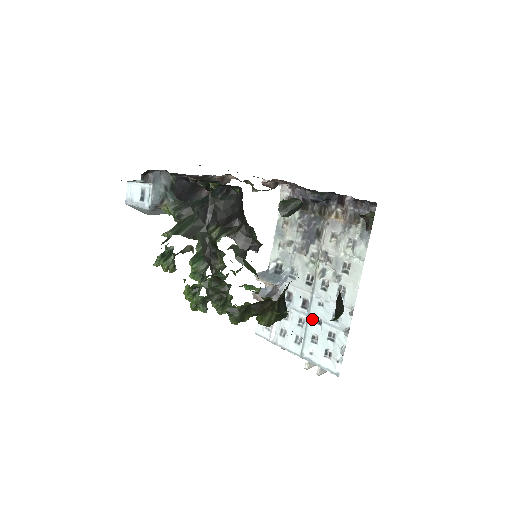
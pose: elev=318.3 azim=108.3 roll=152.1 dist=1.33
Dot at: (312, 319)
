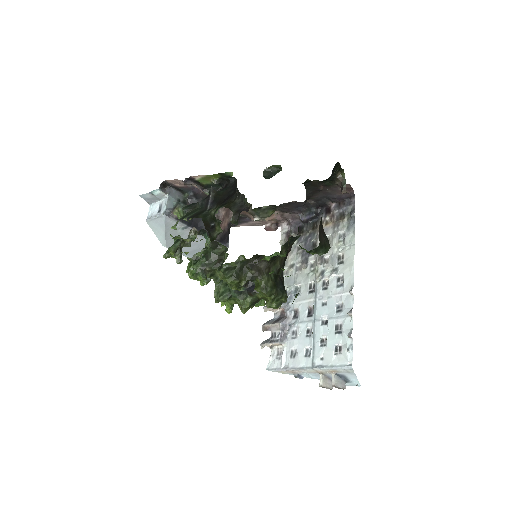
Dot at: (318, 322)
